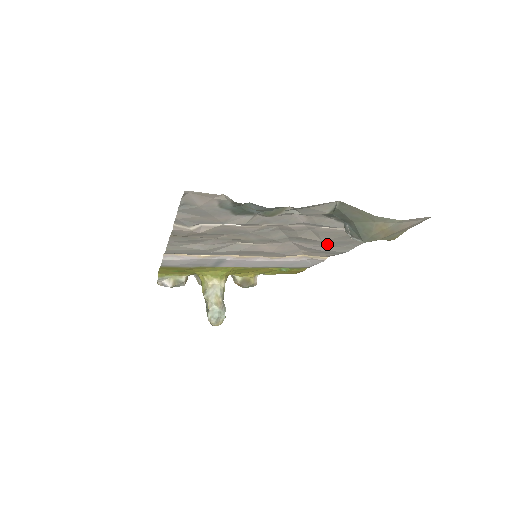
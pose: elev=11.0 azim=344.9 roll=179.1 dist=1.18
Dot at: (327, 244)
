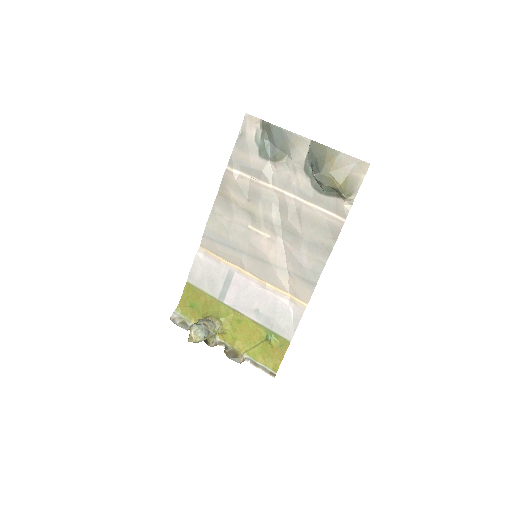
Dot at: (306, 247)
